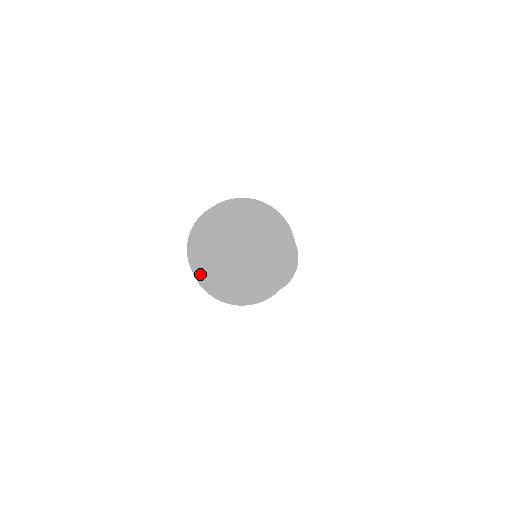
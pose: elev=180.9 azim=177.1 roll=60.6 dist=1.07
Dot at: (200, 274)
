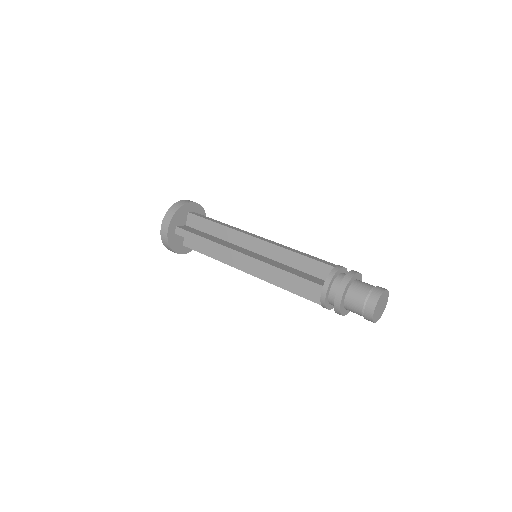
Dot at: (377, 320)
